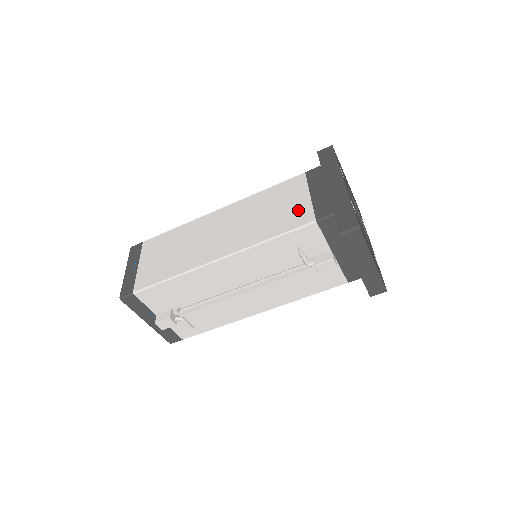
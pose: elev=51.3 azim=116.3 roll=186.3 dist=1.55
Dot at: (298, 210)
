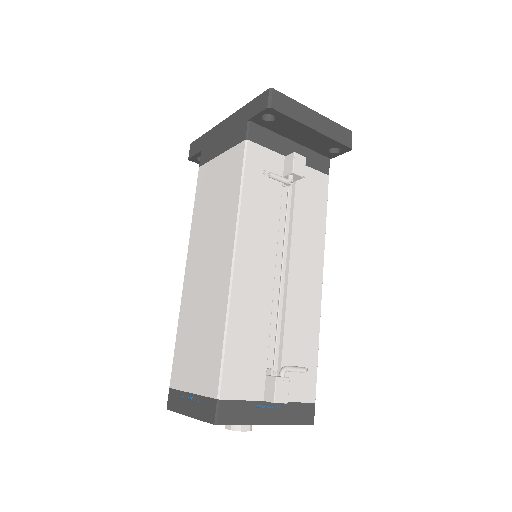
Dot at: (228, 164)
